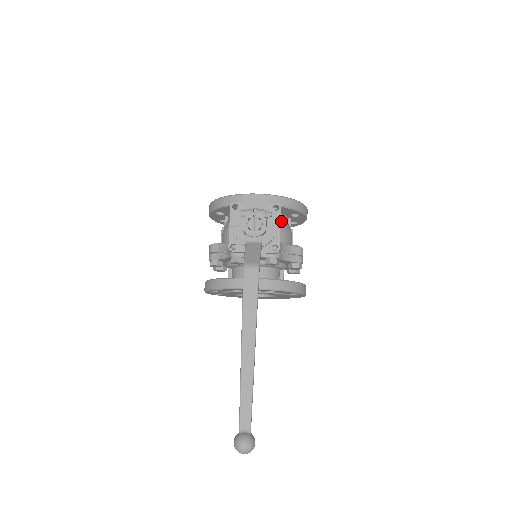
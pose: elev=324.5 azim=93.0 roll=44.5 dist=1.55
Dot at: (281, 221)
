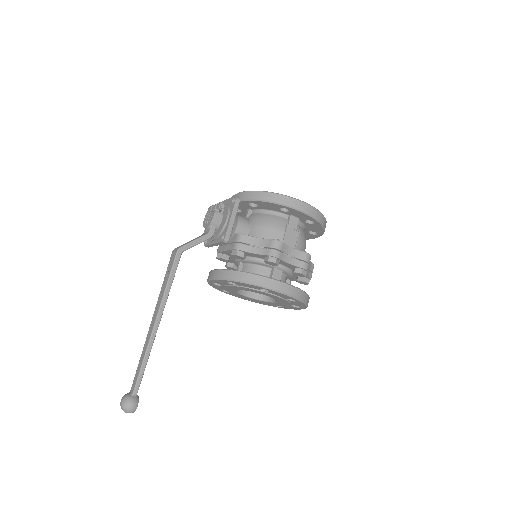
Dot at: (269, 217)
